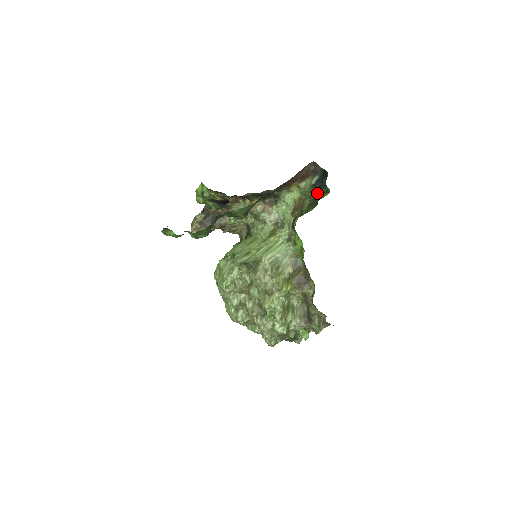
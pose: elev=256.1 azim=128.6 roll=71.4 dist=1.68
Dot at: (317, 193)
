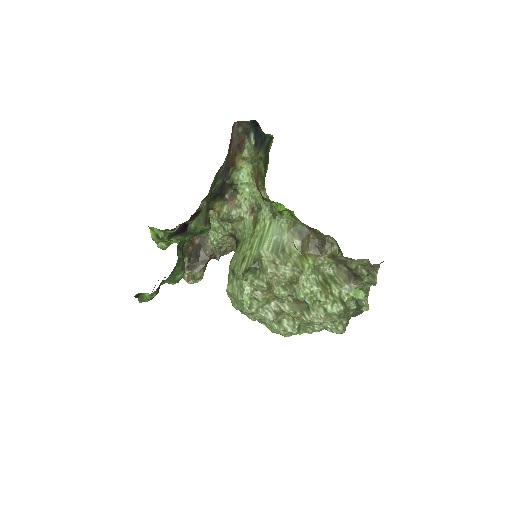
Dot at: (264, 149)
